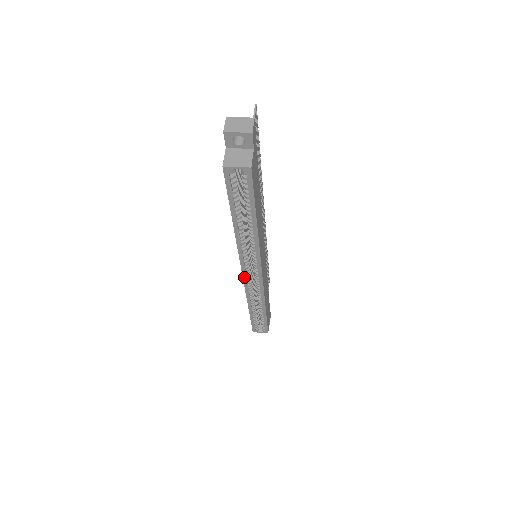
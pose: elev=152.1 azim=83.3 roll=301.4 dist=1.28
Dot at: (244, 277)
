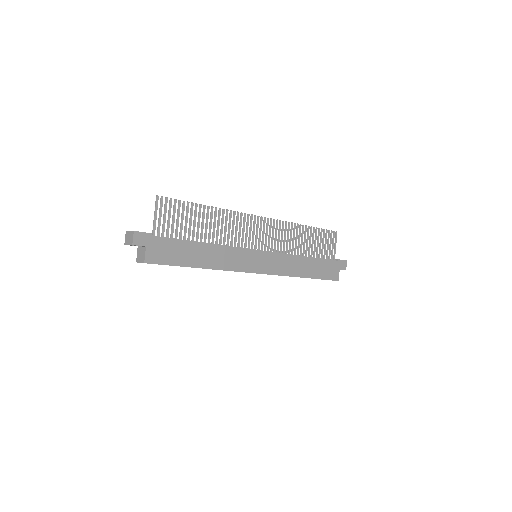
Dot at: occluded
